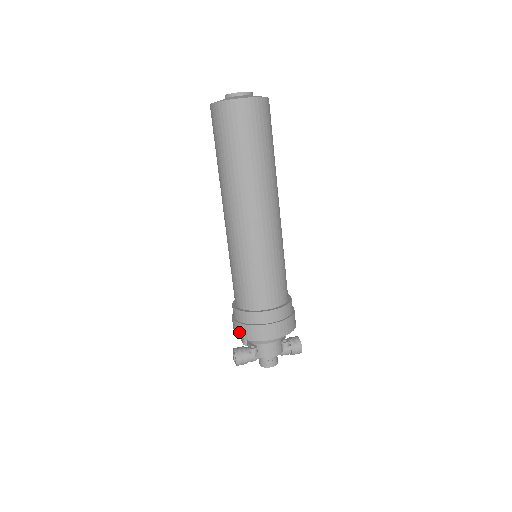
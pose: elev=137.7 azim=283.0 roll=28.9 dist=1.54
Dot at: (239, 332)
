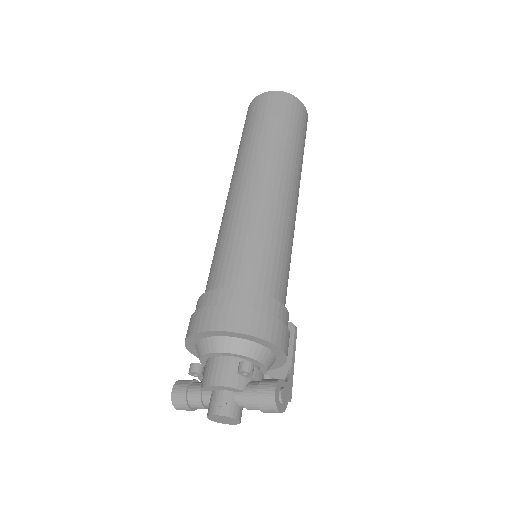
Dot at: occluded
